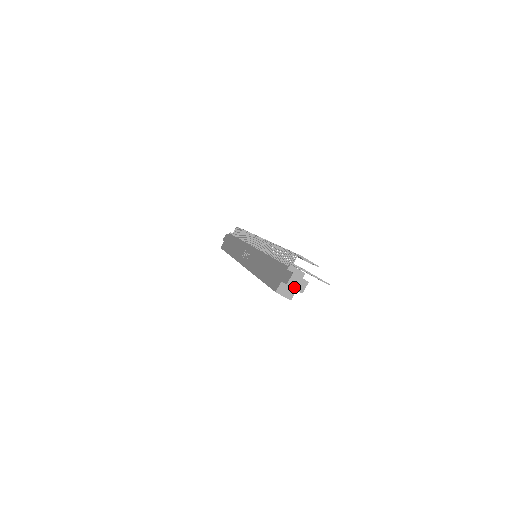
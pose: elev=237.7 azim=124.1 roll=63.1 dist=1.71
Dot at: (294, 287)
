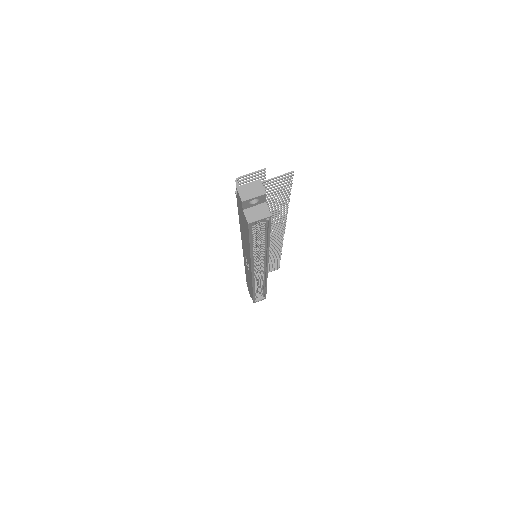
Dot at: (252, 197)
